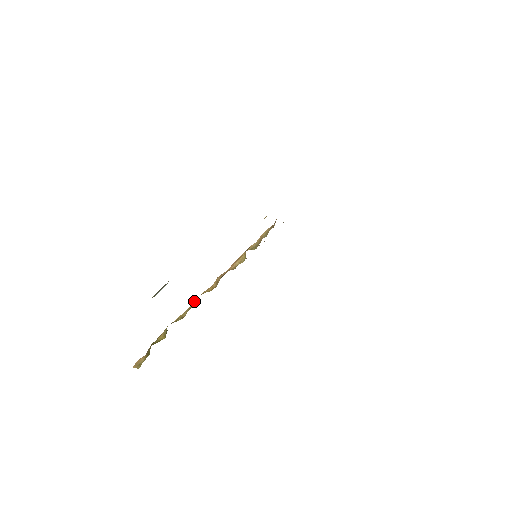
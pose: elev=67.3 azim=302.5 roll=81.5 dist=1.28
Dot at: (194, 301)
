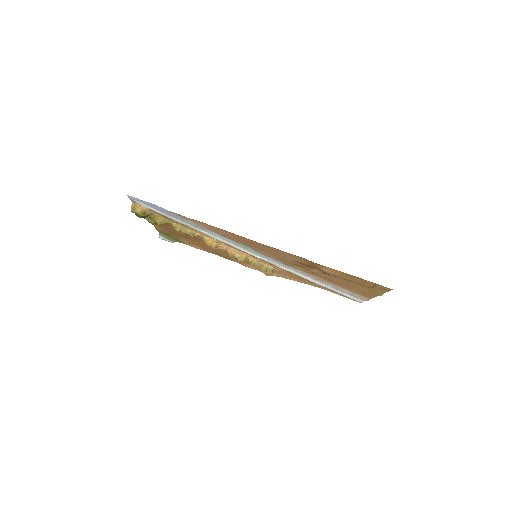
Dot at: (197, 233)
